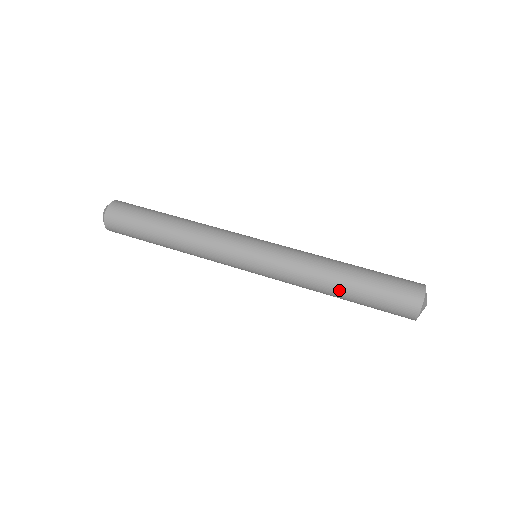
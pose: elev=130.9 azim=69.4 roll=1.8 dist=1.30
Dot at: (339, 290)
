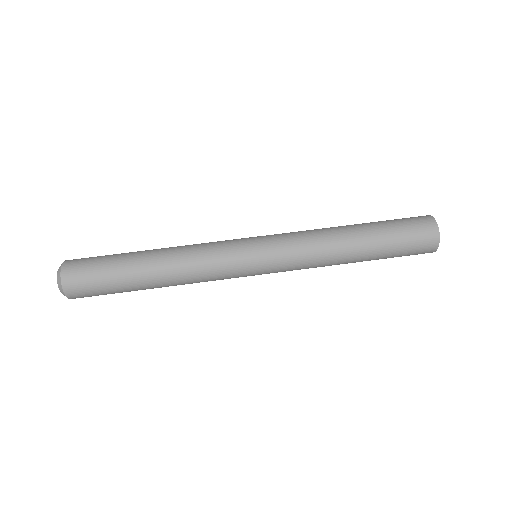
Dot at: (358, 255)
